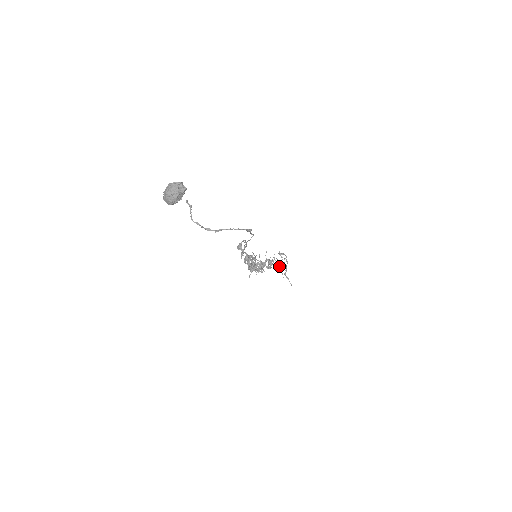
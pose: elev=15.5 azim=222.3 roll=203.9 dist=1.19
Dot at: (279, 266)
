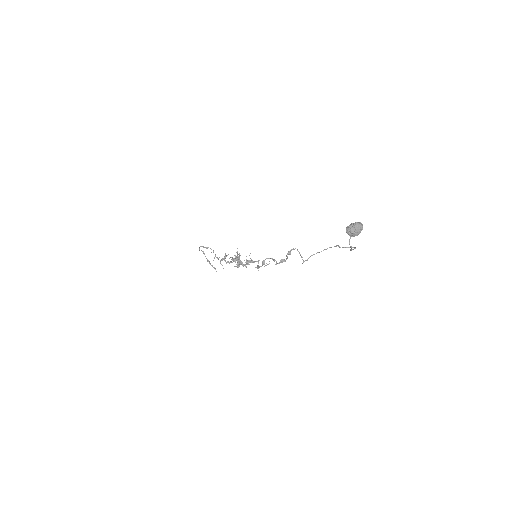
Dot at: occluded
